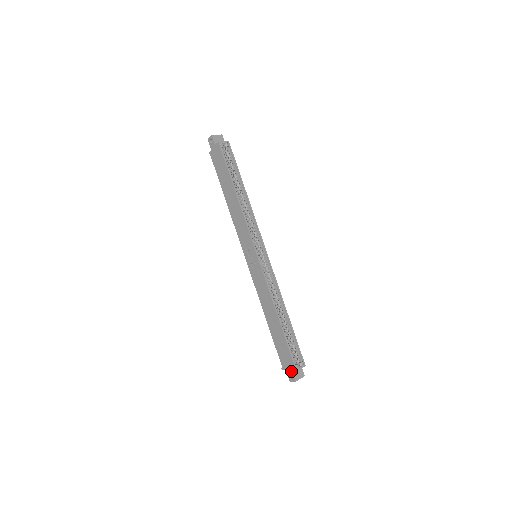
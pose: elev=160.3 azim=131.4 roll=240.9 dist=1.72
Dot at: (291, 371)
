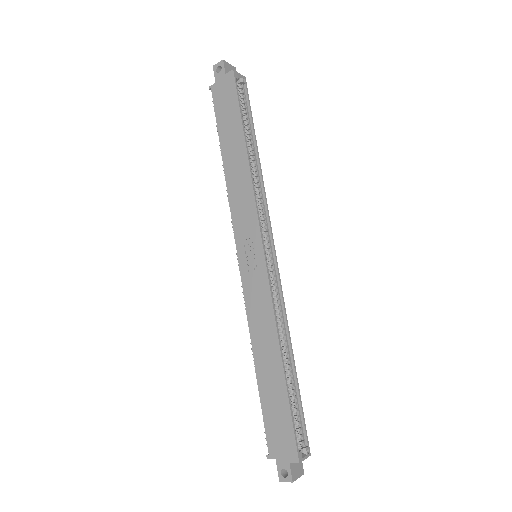
Dot at: (287, 462)
